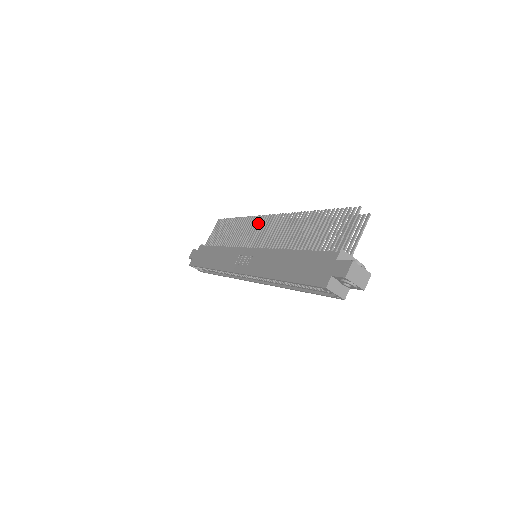
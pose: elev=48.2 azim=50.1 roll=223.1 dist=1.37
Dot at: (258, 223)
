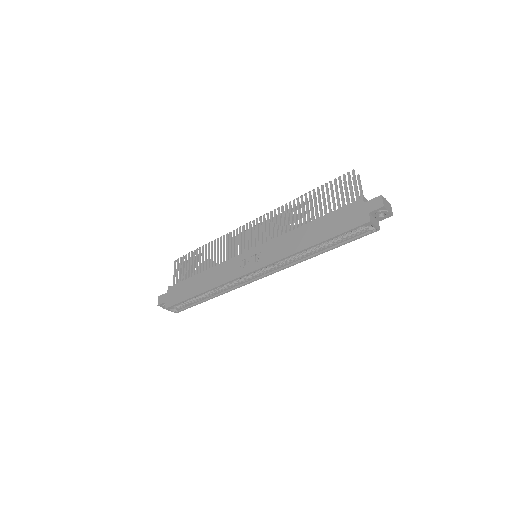
Dot at: (240, 233)
